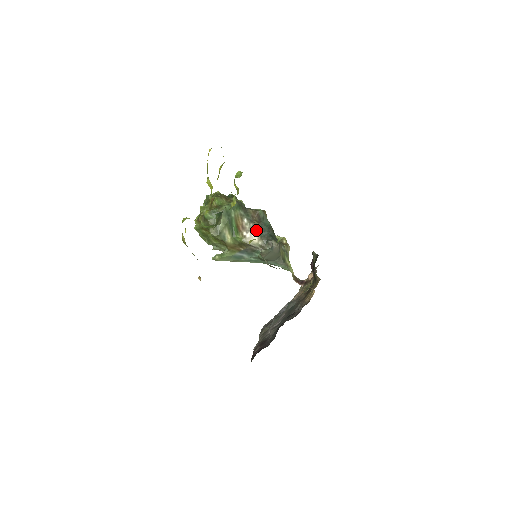
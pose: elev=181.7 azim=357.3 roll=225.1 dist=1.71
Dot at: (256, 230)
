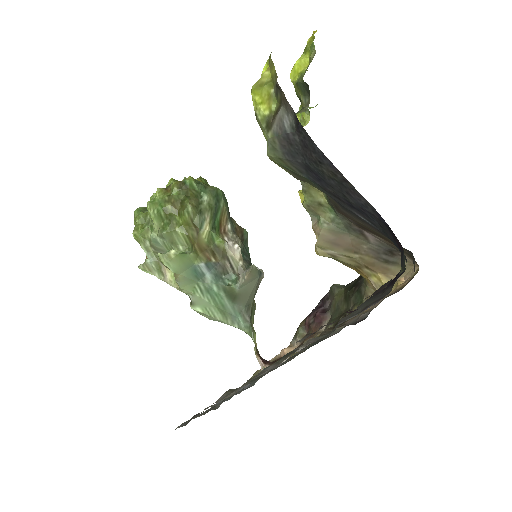
Dot at: (238, 246)
